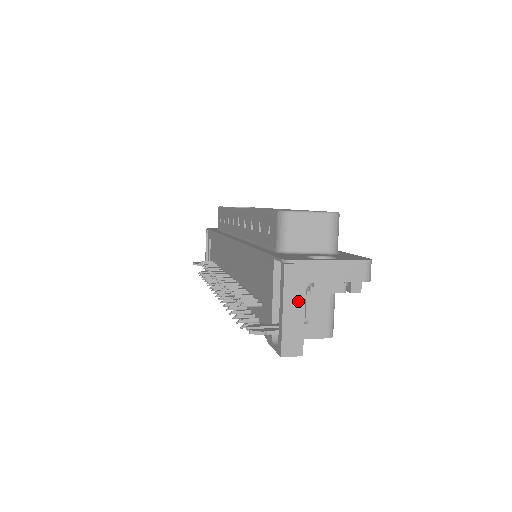
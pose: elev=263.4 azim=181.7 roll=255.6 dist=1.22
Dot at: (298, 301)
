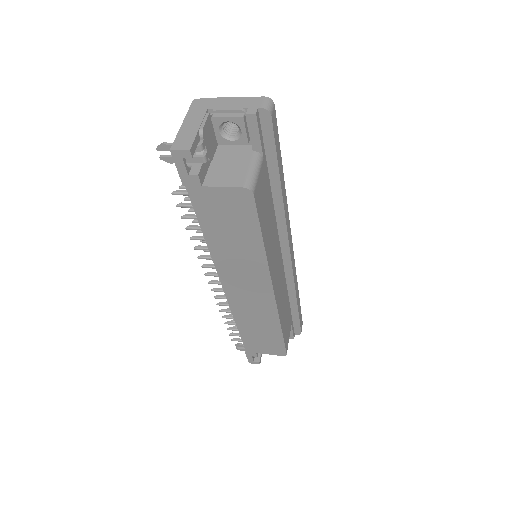
Dot at: (197, 118)
